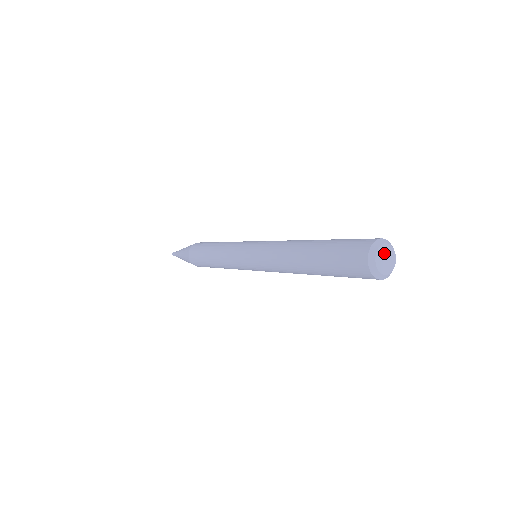
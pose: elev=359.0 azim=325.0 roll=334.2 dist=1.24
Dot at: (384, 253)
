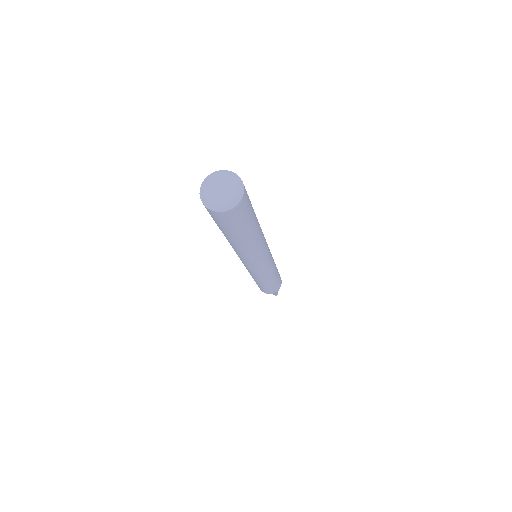
Dot at: (223, 182)
